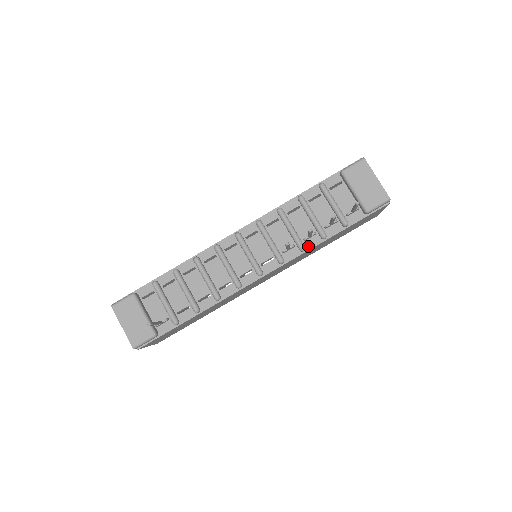
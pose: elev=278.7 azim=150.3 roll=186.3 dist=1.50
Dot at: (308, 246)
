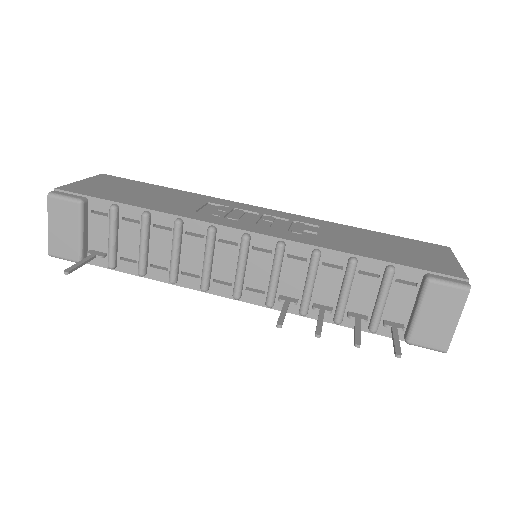
Dot at: (312, 314)
